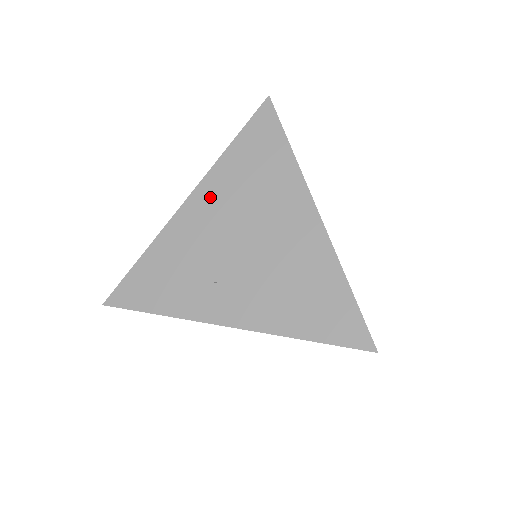
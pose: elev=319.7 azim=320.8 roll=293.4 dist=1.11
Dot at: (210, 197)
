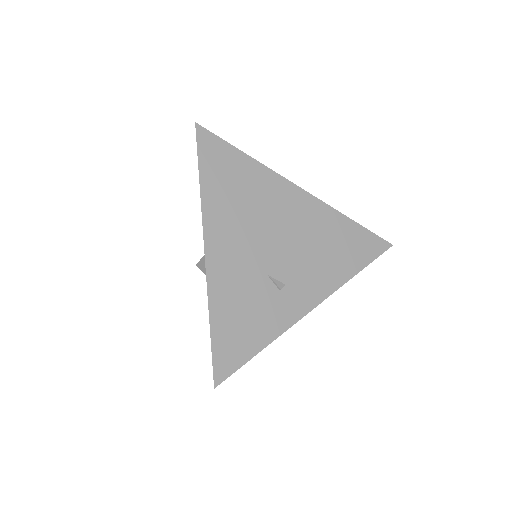
Dot at: (221, 233)
